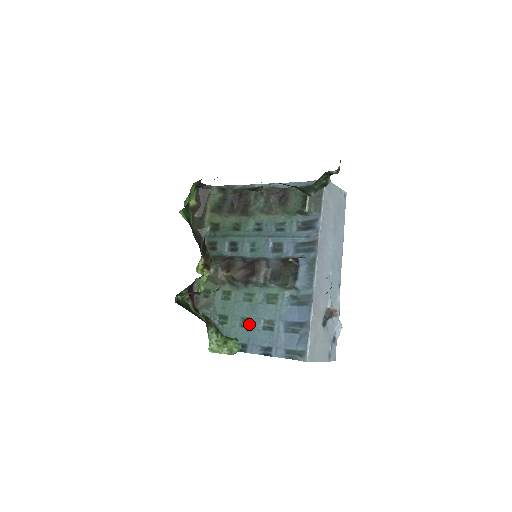
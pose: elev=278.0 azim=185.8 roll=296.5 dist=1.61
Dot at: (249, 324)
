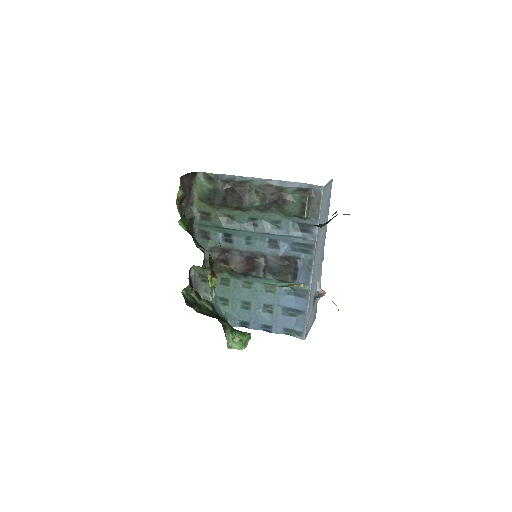
Dot at: (250, 307)
